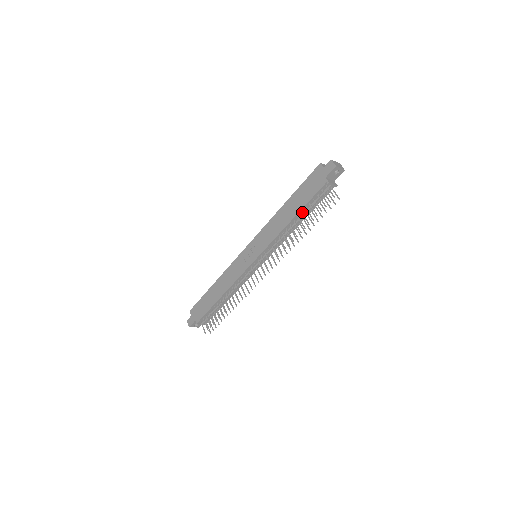
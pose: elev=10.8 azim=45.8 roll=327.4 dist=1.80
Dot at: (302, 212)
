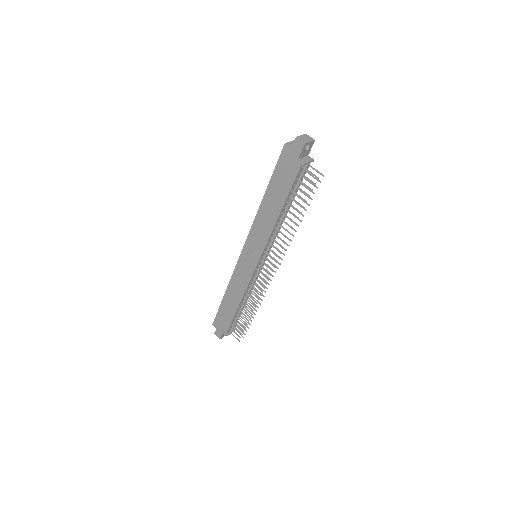
Dot at: (287, 201)
